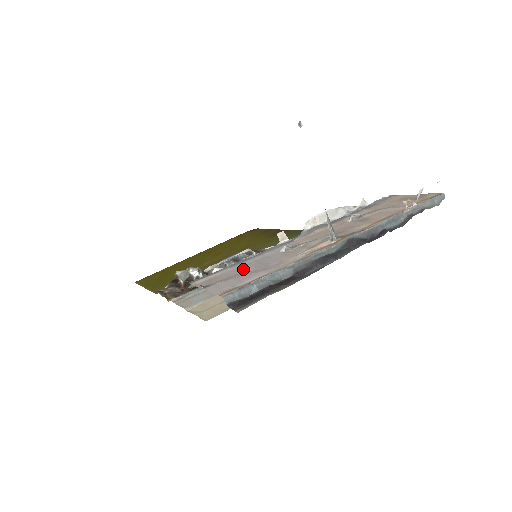
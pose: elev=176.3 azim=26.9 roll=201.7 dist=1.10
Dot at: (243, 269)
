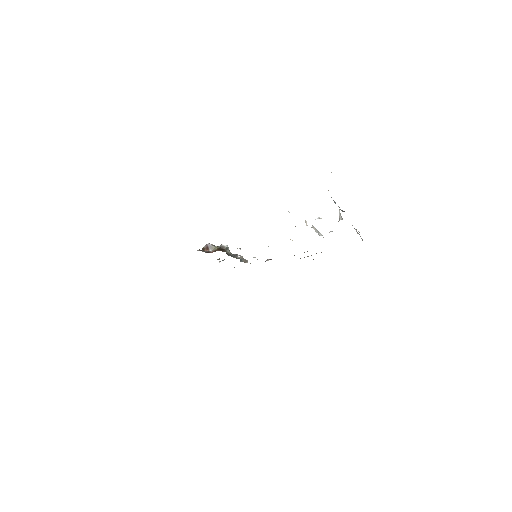
Dot at: occluded
